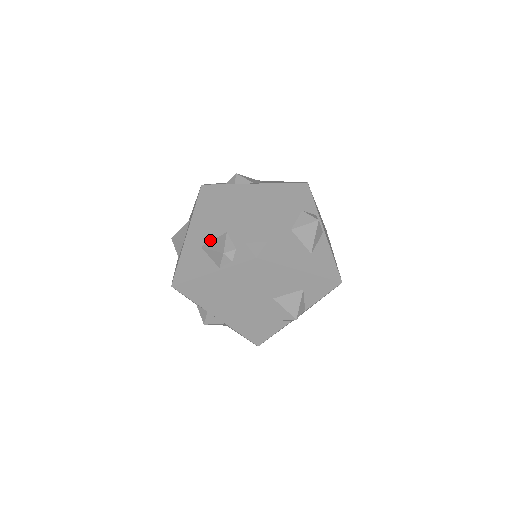
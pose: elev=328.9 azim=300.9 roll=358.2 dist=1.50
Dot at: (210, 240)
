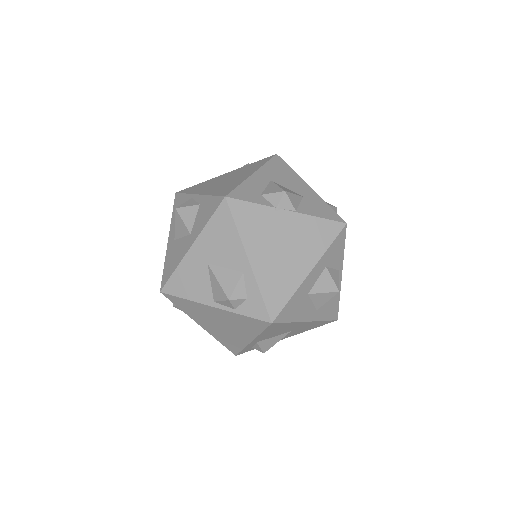
Dot at: occluded
